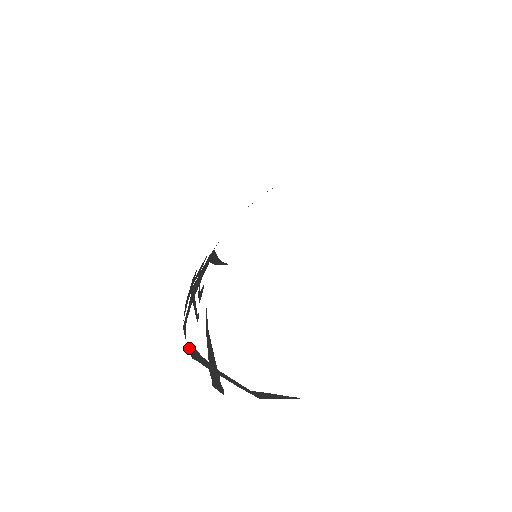
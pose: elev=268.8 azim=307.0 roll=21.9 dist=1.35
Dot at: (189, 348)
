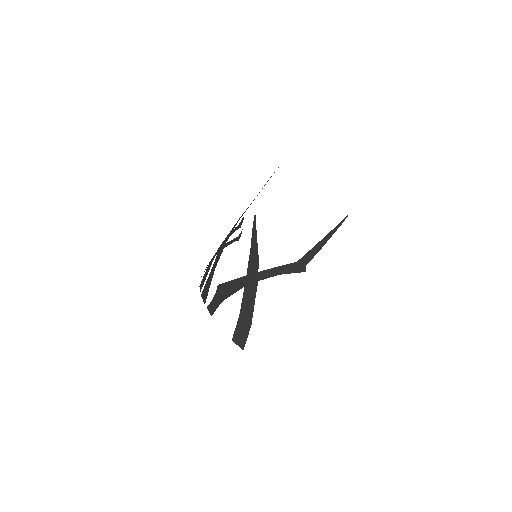
Dot at: (211, 302)
